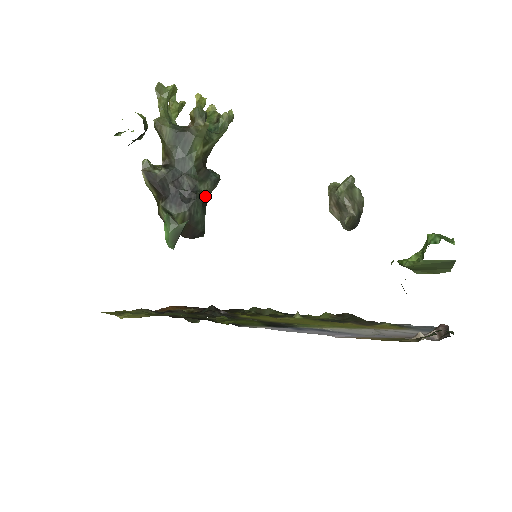
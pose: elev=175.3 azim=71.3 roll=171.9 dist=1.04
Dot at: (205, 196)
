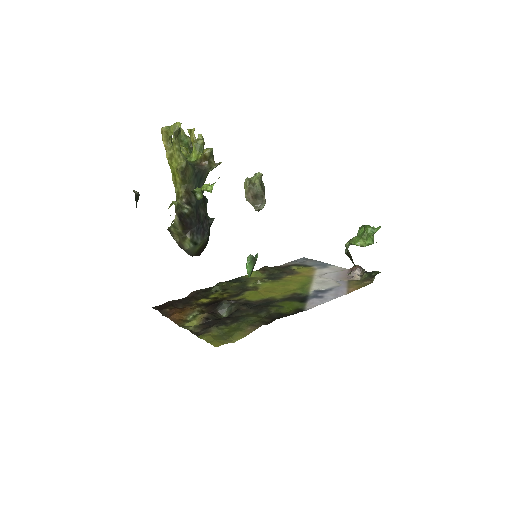
Dot at: occluded
